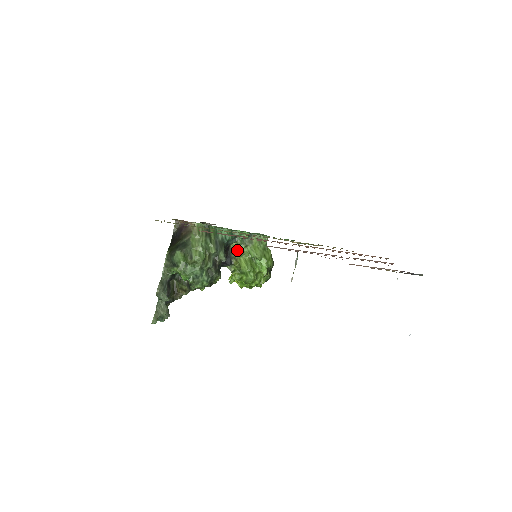
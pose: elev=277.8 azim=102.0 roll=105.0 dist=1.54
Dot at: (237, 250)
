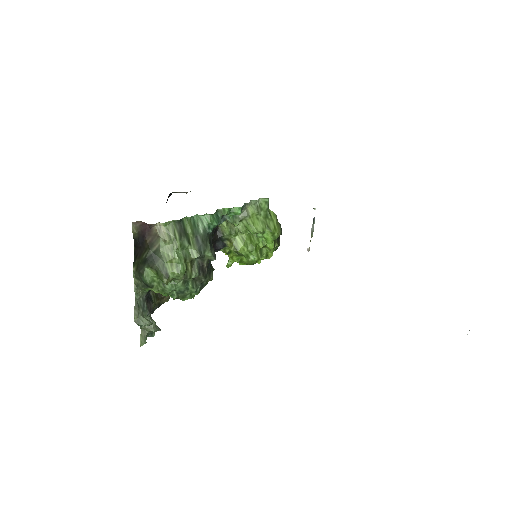
Dot at: (229, 229)
